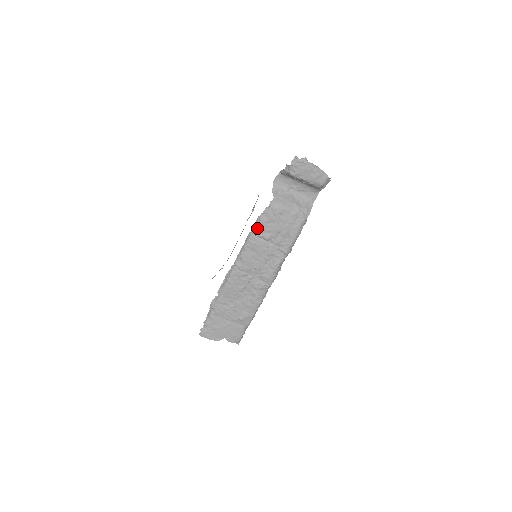
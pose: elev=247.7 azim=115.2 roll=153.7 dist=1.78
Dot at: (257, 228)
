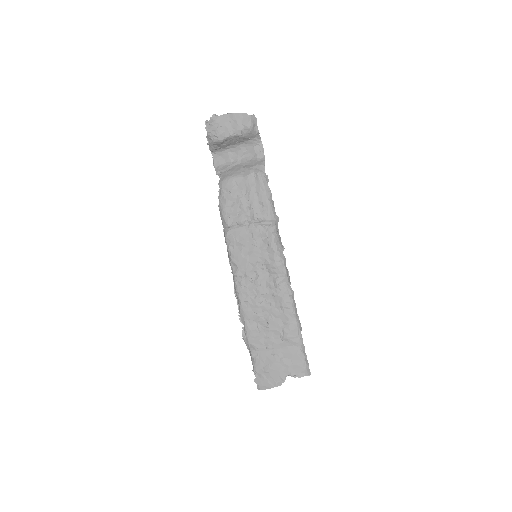
Dot at: (224, 219)
